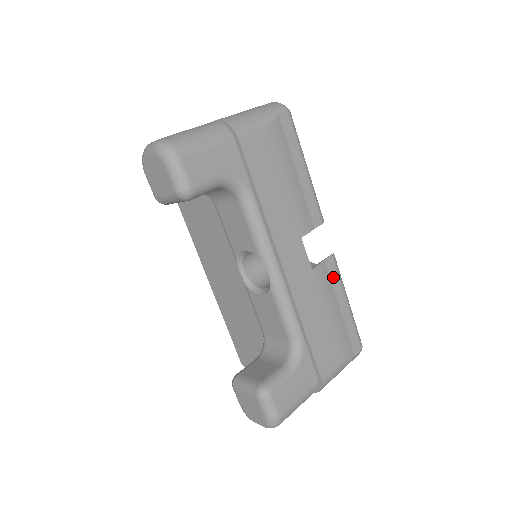
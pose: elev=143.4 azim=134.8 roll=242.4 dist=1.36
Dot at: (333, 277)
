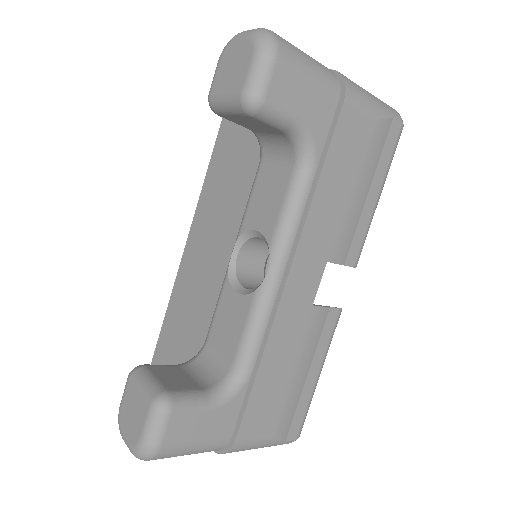
Dot at: (325, 333)
